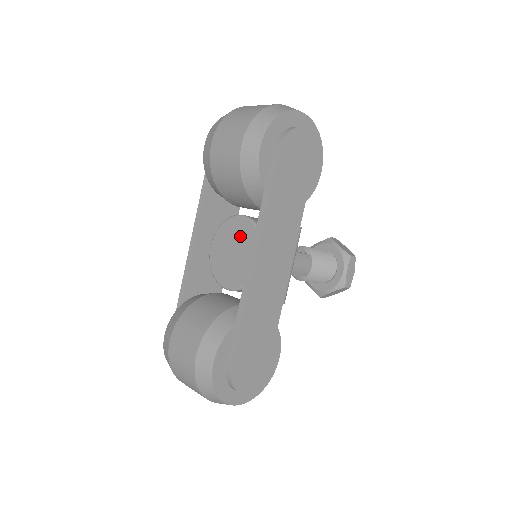
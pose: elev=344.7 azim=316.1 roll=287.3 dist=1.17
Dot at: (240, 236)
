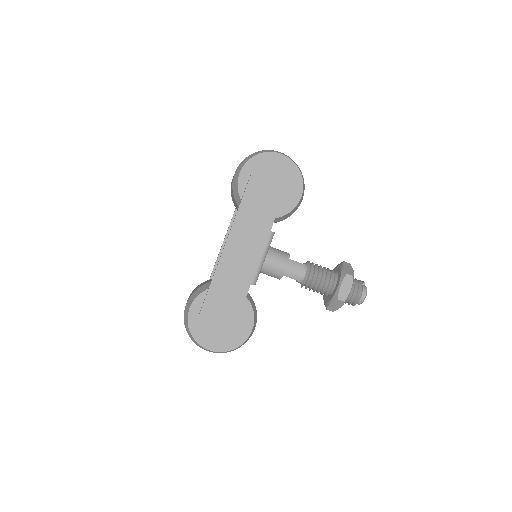
Dot at: occluded
